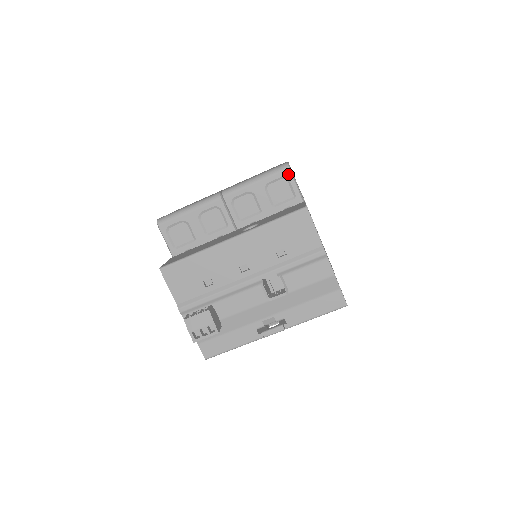
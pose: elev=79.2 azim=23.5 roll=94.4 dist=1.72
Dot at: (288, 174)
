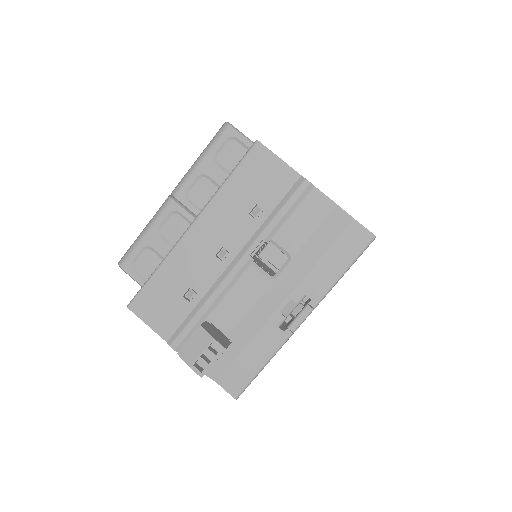
Dot at: (231, 132)
